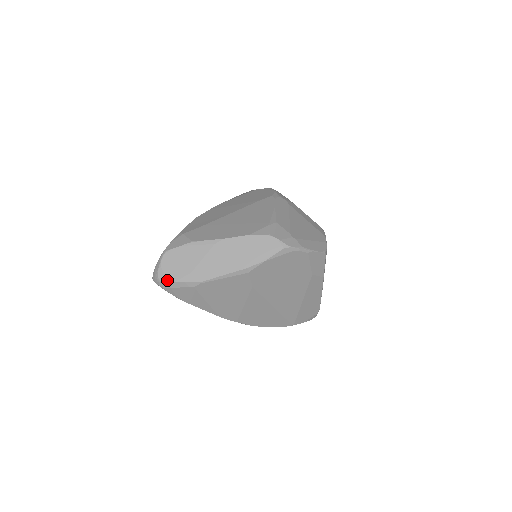
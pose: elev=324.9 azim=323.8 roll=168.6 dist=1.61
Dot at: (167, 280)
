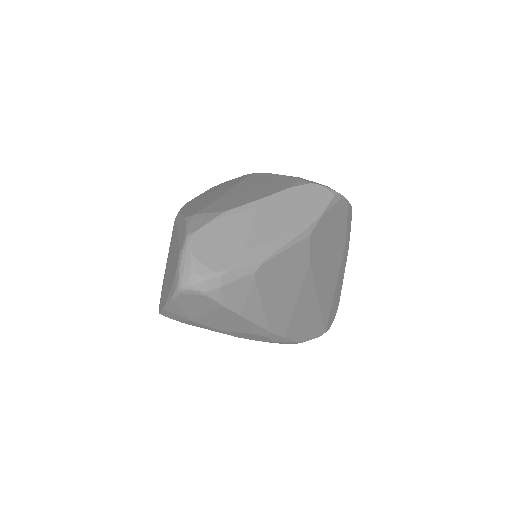
Dot at: (214, 273)
